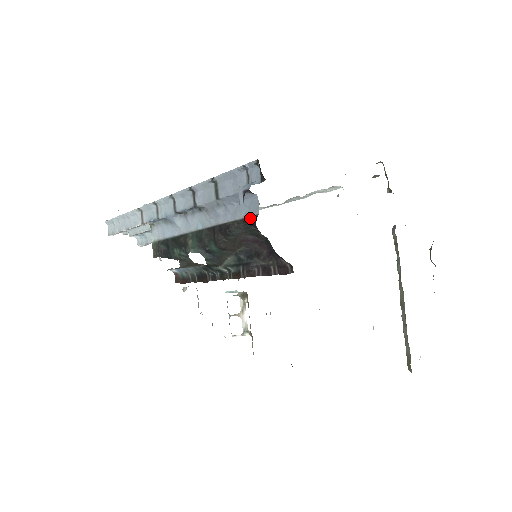
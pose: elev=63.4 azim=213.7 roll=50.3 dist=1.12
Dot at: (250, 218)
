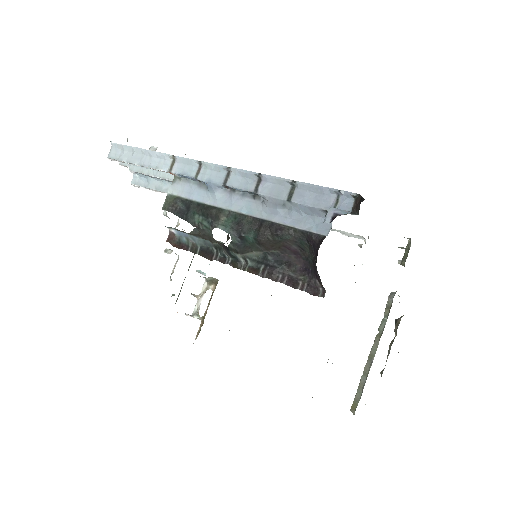
Dot at: (313, 234)
